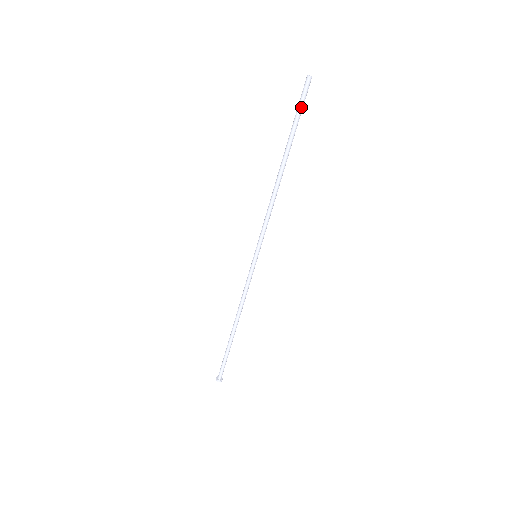
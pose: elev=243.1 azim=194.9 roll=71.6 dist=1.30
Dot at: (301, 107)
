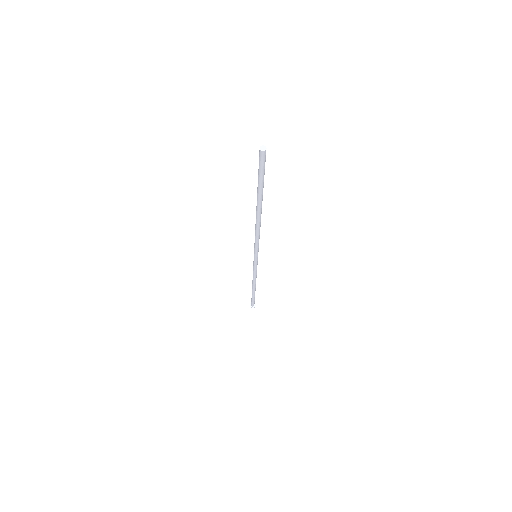
Dot at: (260, 172)
